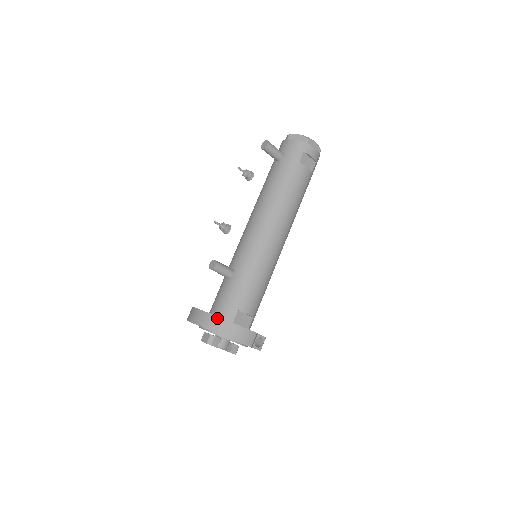
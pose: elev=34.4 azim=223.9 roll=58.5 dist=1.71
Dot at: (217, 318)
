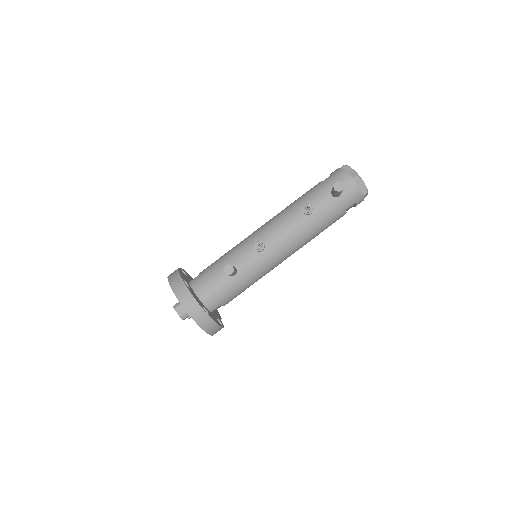
Dot at: (208, 317)
